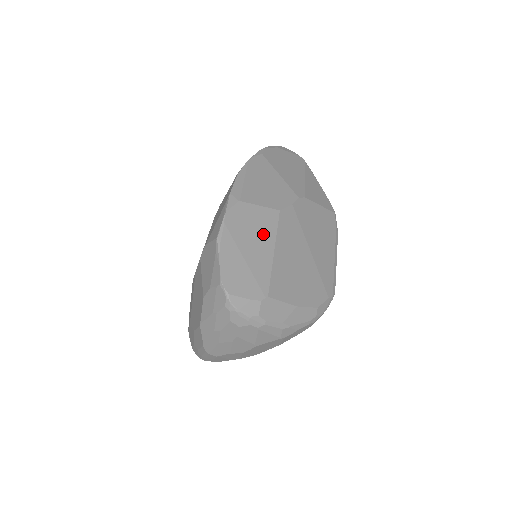
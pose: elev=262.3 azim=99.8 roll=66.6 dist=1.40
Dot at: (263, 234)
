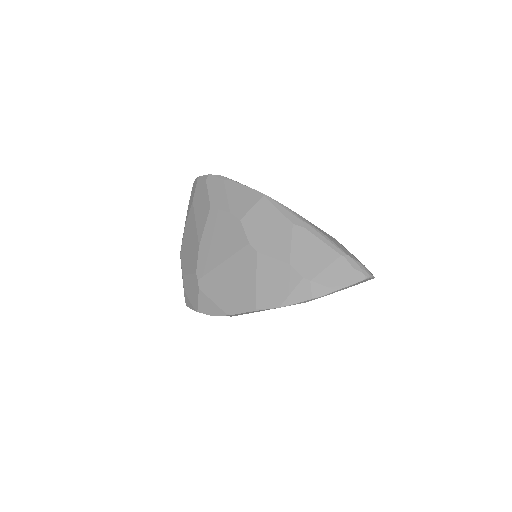
Dot at: occluded
